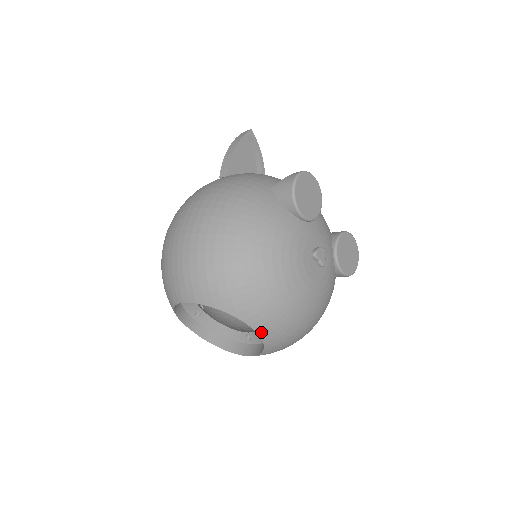
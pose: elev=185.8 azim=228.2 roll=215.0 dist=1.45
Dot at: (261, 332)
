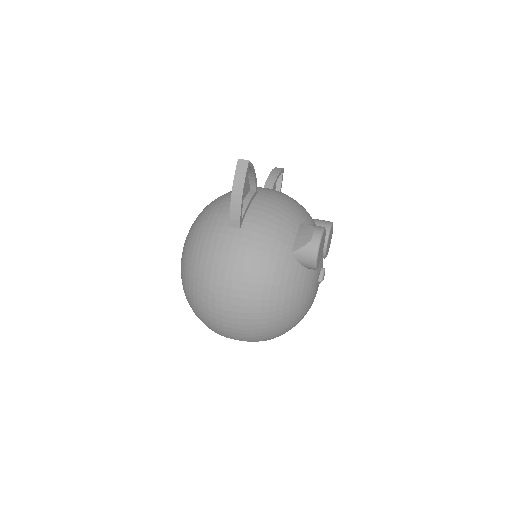
Dot at: occluded
